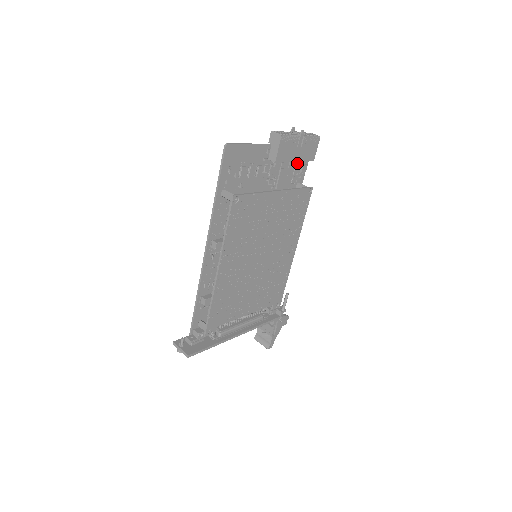
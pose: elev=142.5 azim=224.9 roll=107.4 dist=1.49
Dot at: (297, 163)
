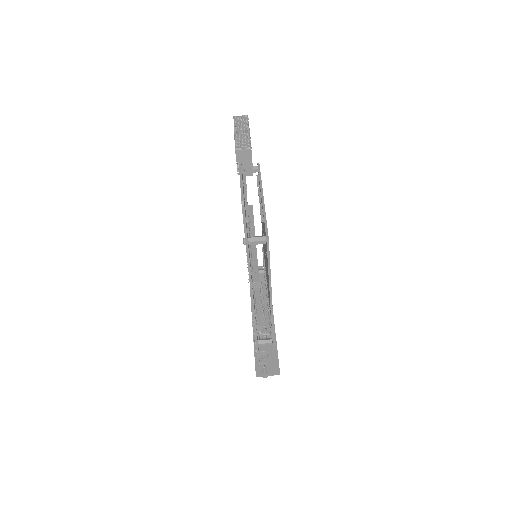
Dot at: occluded
